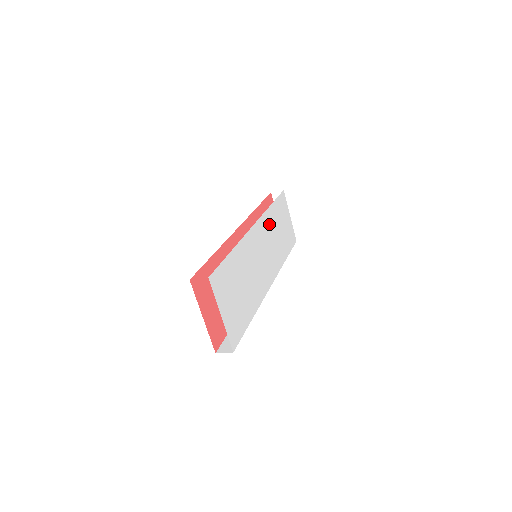
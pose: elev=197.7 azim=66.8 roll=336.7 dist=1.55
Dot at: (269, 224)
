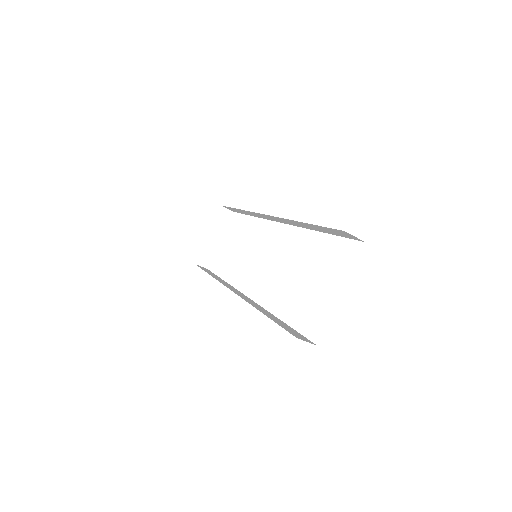
Dot at: occluded
